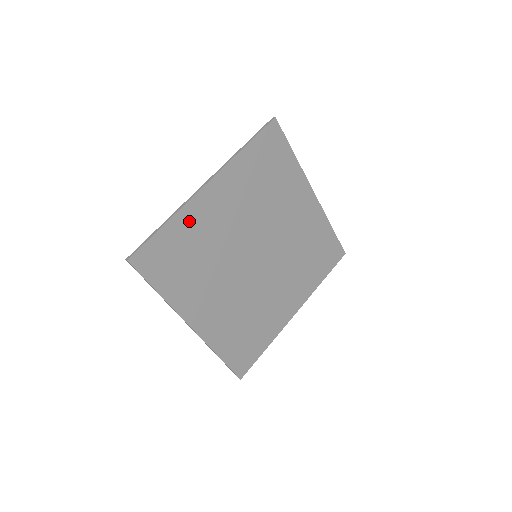
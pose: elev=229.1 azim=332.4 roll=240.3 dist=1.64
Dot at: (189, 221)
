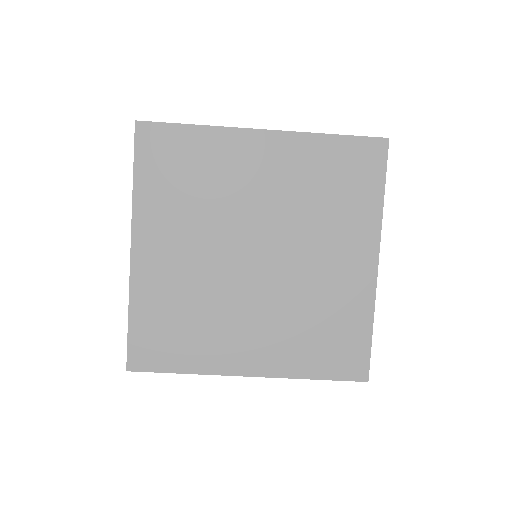
Dot at: (148, 294)
